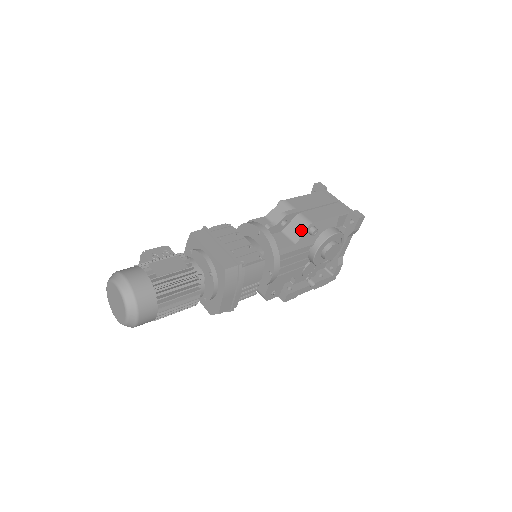
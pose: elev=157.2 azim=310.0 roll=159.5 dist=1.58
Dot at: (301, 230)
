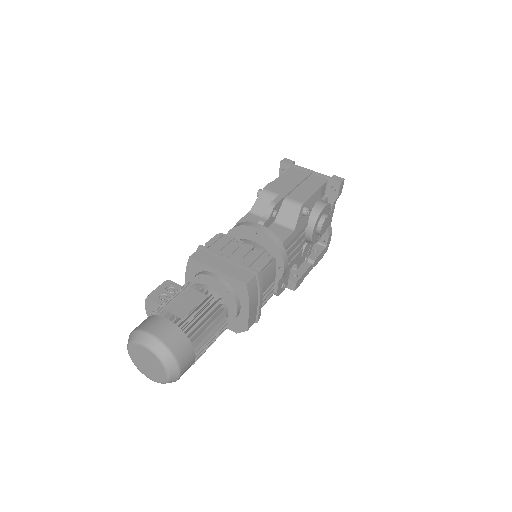
Dot at: (294, 215)
